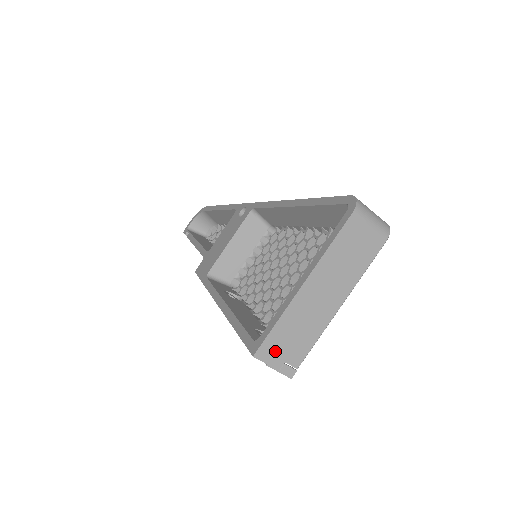
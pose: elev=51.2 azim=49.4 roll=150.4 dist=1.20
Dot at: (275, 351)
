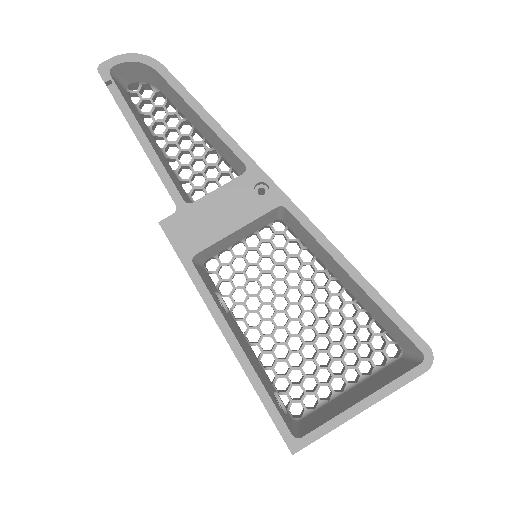
Dot at: occluded
